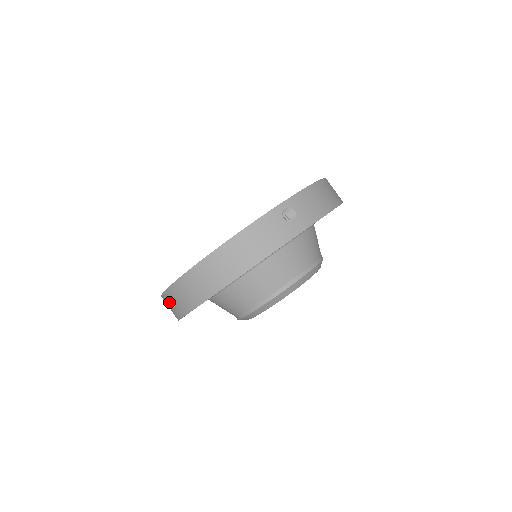
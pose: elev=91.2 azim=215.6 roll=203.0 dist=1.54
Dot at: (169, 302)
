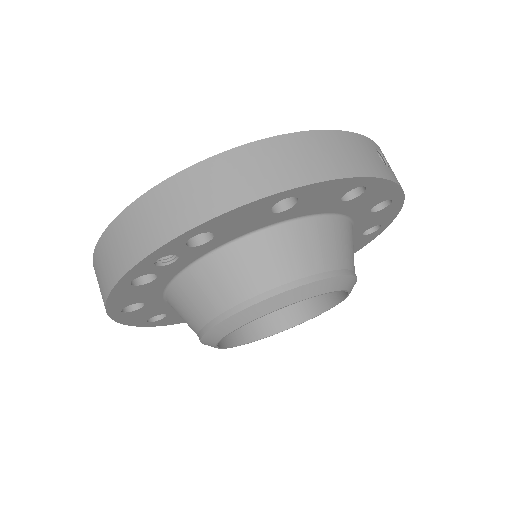
Dot at: (139, 220)
